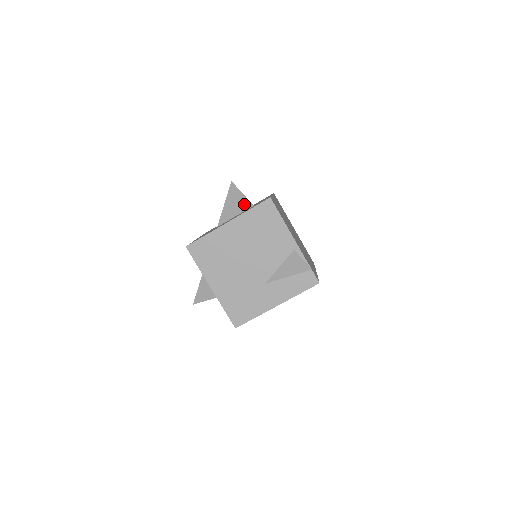
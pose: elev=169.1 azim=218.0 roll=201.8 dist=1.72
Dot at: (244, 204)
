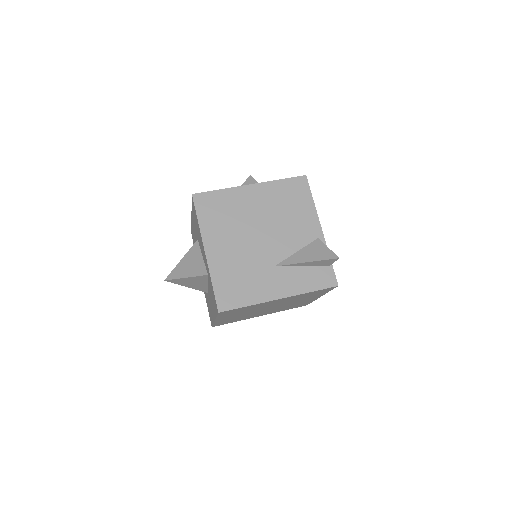
Dot at: occluded
